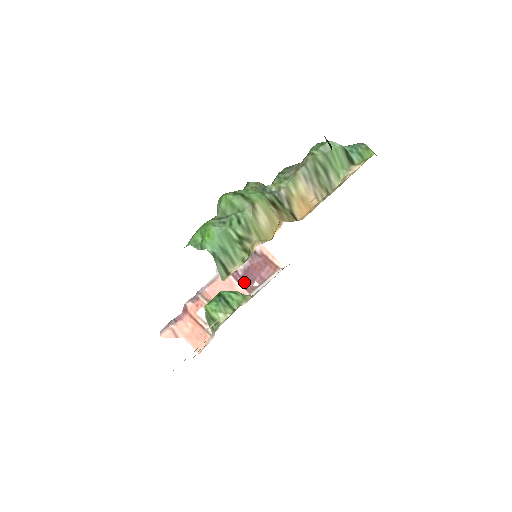
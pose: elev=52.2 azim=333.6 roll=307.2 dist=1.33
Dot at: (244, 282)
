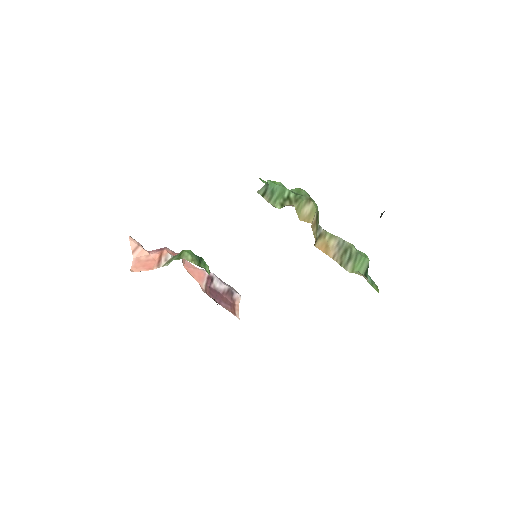
Dot at: (209, 289)
